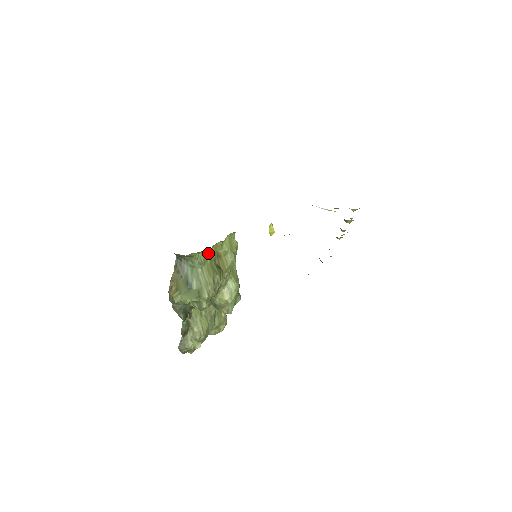
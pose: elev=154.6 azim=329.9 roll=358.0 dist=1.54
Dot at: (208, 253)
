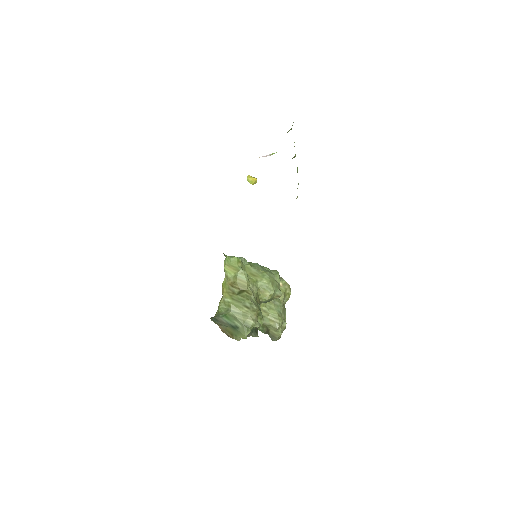
Dot at: (224, 297)
